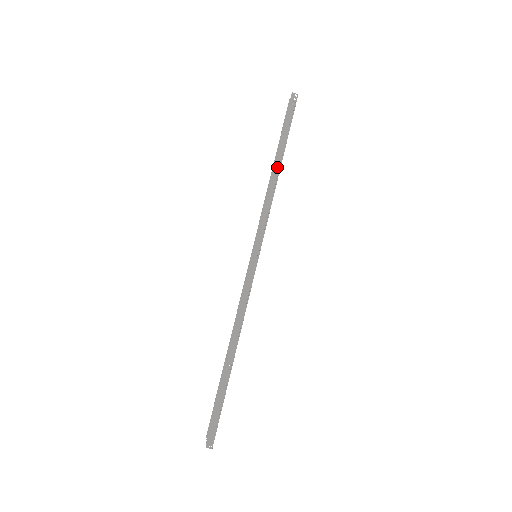
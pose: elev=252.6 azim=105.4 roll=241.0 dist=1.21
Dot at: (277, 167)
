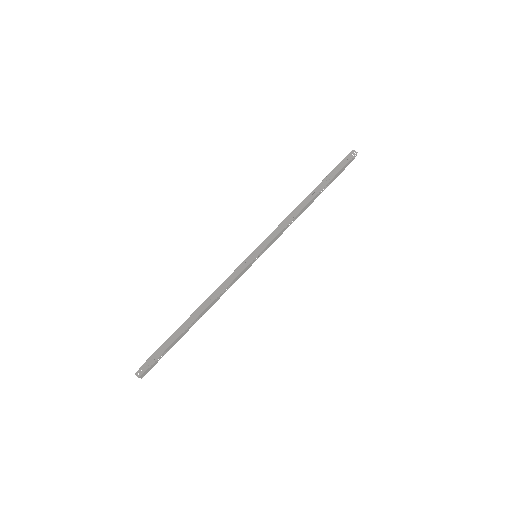
Dot at: occluded
